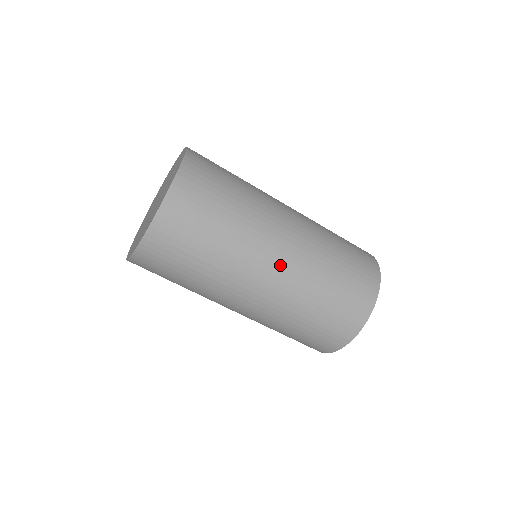
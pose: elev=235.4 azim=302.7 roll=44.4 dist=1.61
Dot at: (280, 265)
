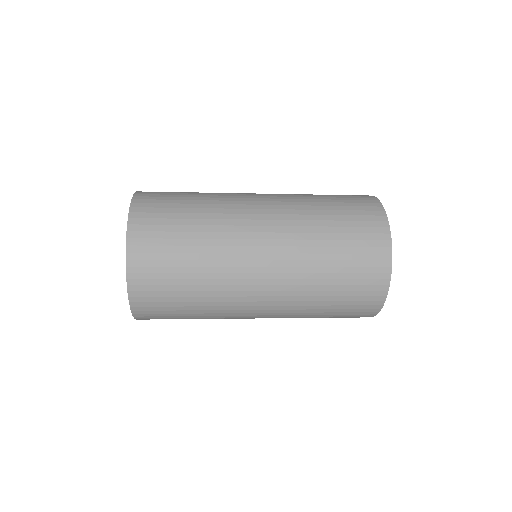
Dot at: (267, 286)
